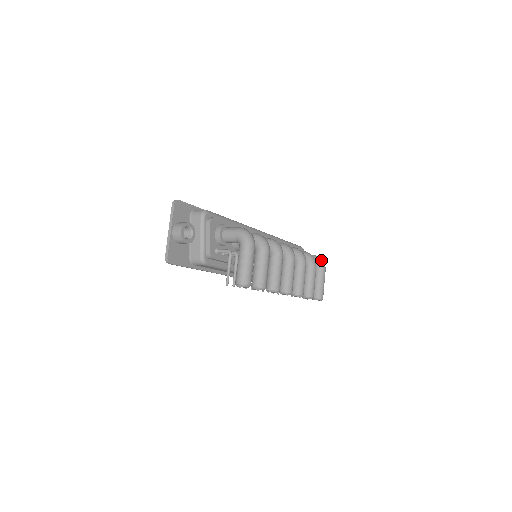
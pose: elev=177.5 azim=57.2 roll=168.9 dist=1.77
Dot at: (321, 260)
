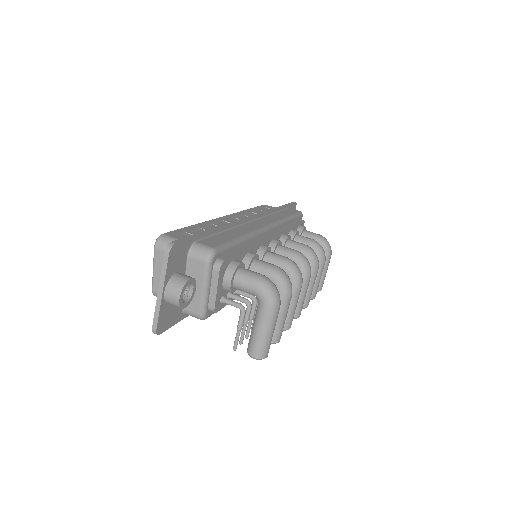
Dot at: (328, 245)
